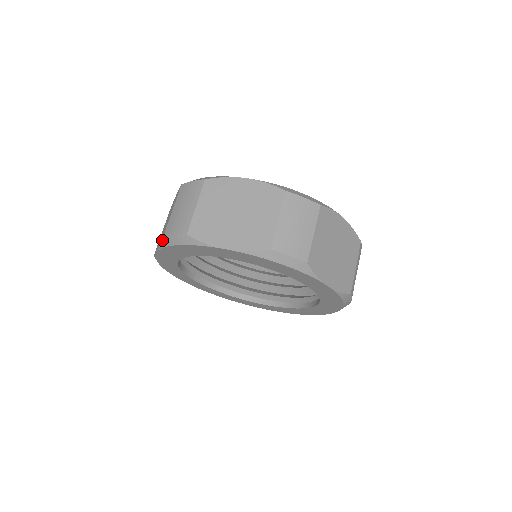
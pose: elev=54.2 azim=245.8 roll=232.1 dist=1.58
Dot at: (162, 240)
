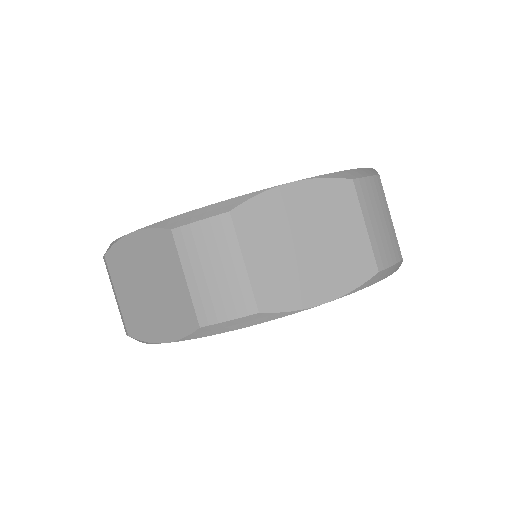
Dot at: occluded
